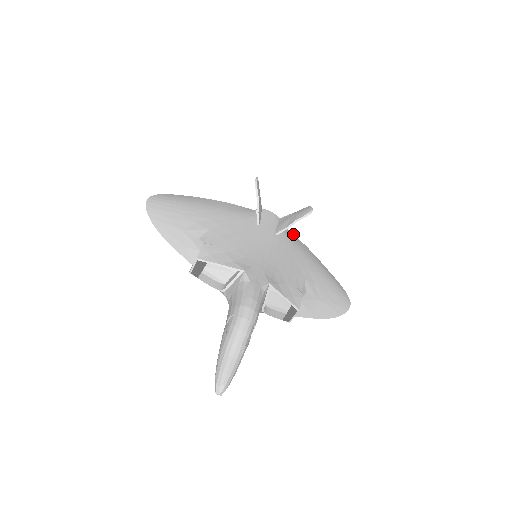
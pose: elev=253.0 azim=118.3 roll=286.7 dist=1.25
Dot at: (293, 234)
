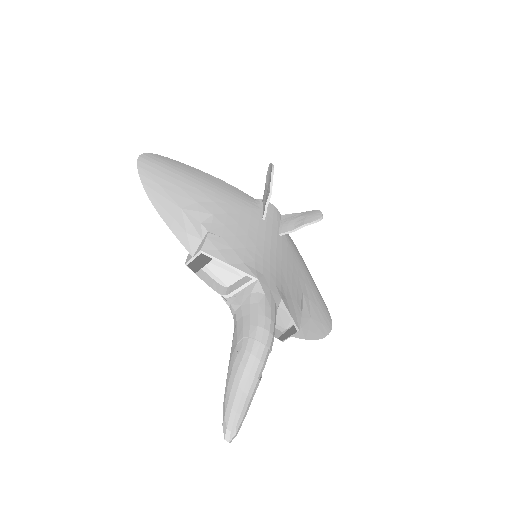
Dot at: occluded
